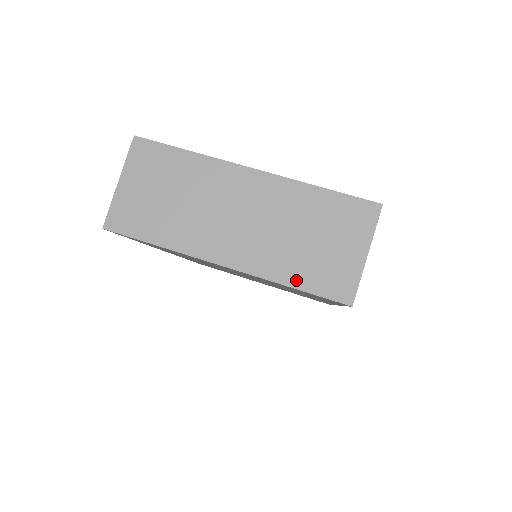
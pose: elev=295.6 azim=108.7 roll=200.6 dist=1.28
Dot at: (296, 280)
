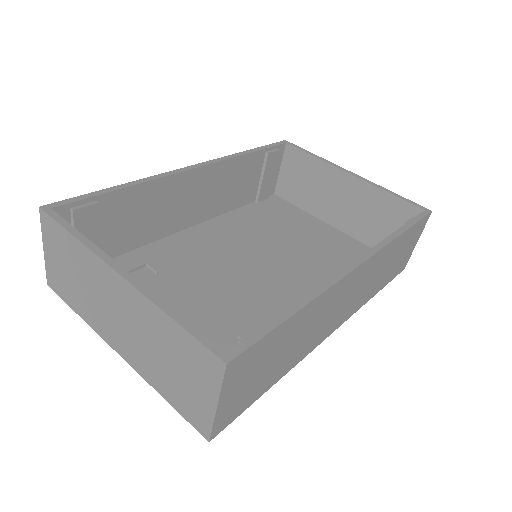
Dot at: (166, 394)
